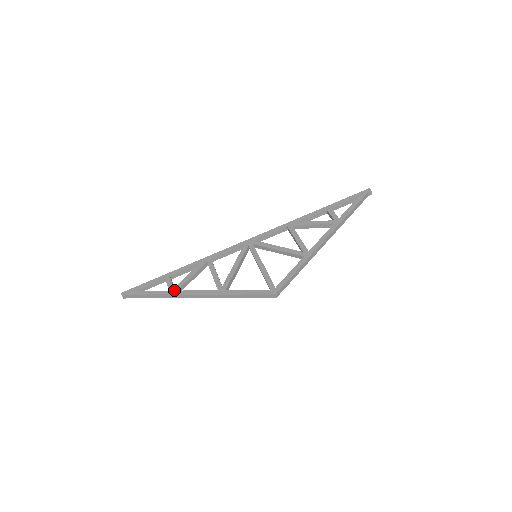
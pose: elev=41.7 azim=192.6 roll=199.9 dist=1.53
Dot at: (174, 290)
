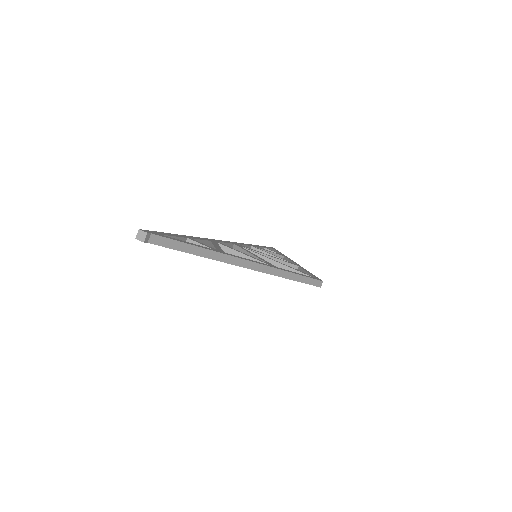
Dot at: (220, 250)
